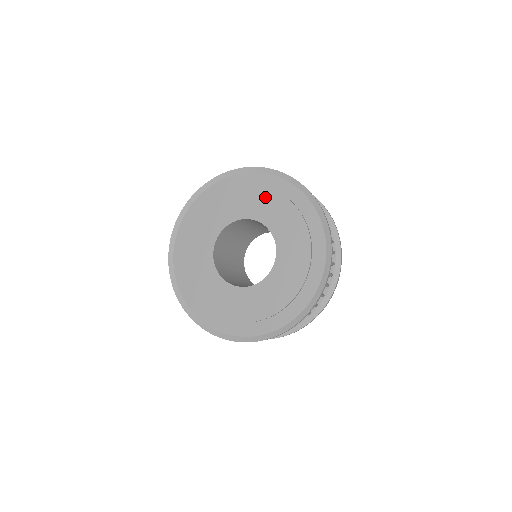
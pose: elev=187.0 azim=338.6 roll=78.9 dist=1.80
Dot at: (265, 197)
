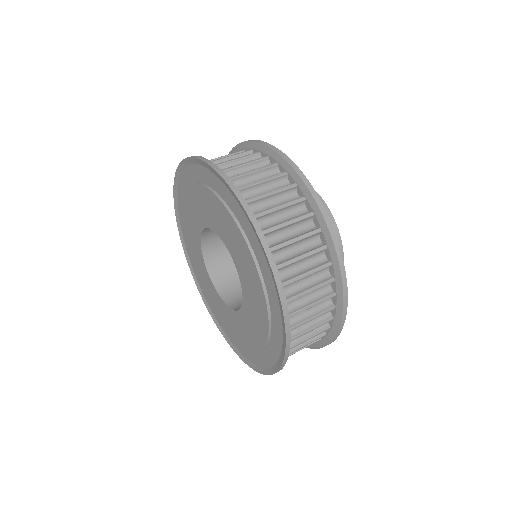
Dot at: (251, 270)
